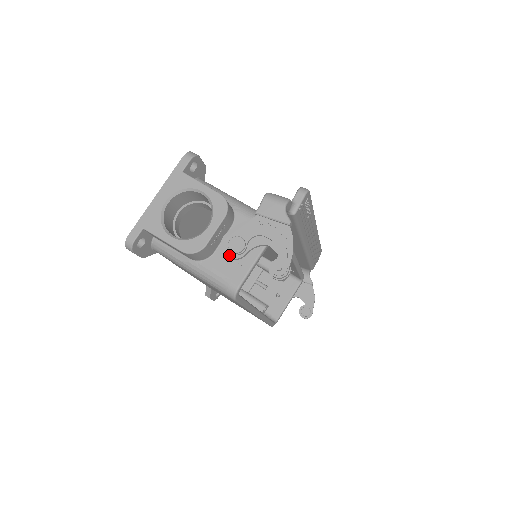
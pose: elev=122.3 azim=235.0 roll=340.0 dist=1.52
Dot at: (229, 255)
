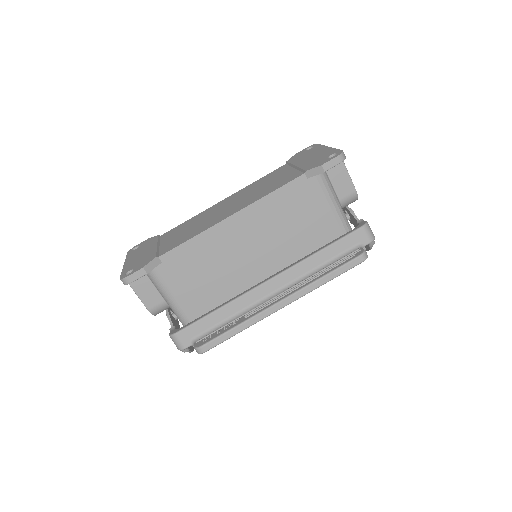
Dot at: (171, 313)
